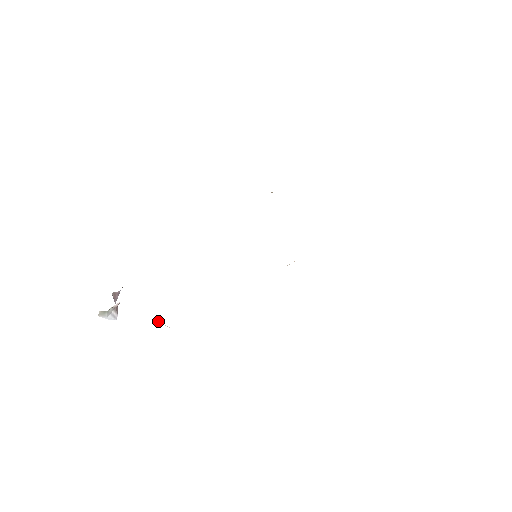
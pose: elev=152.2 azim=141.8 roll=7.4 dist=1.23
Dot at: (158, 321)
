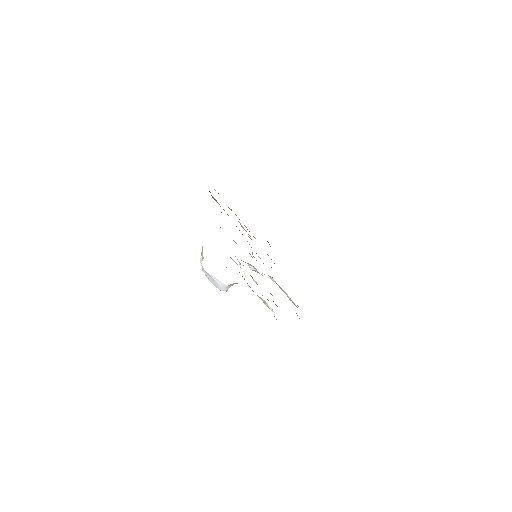
Dot at: occluded
